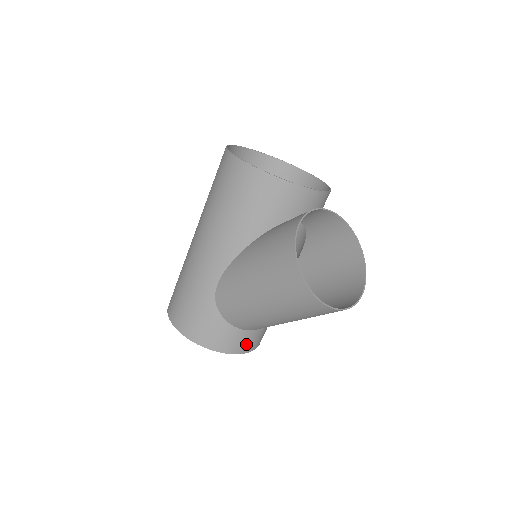
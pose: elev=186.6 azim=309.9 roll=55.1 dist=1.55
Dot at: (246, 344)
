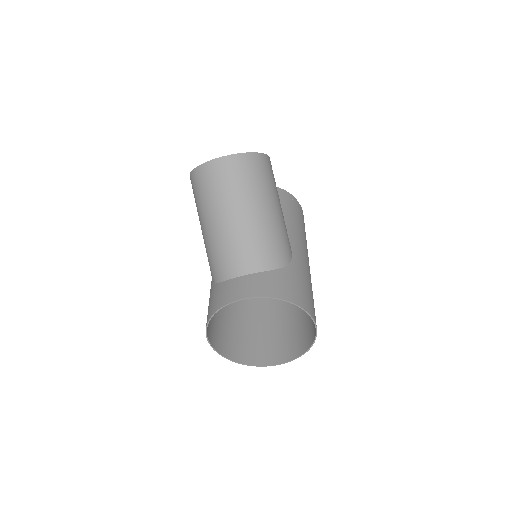
Dot at: (245, 289)
